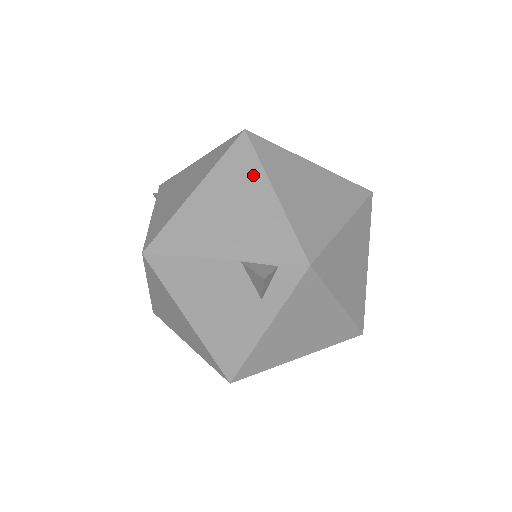
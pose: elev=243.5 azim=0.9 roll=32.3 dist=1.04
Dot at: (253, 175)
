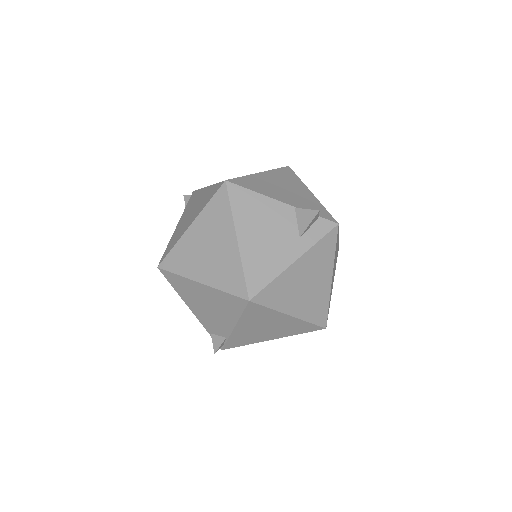
Dot at: (297, 182)
